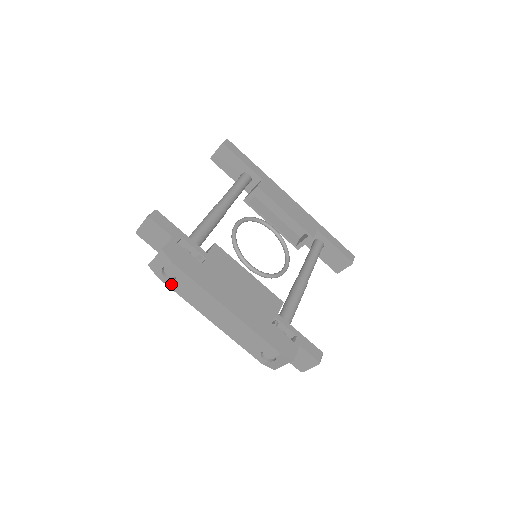
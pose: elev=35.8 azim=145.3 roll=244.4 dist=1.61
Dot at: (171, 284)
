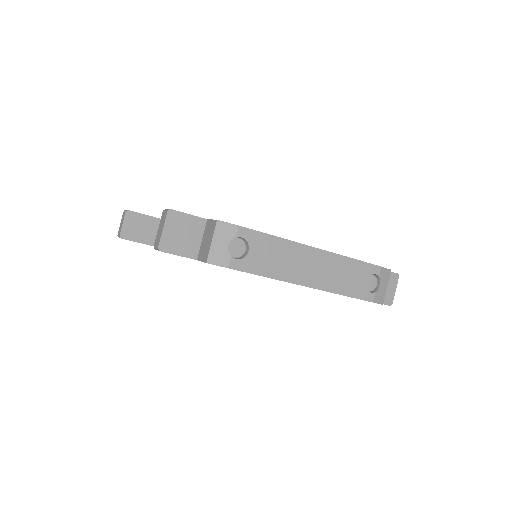
Dot at: (246, 265)
